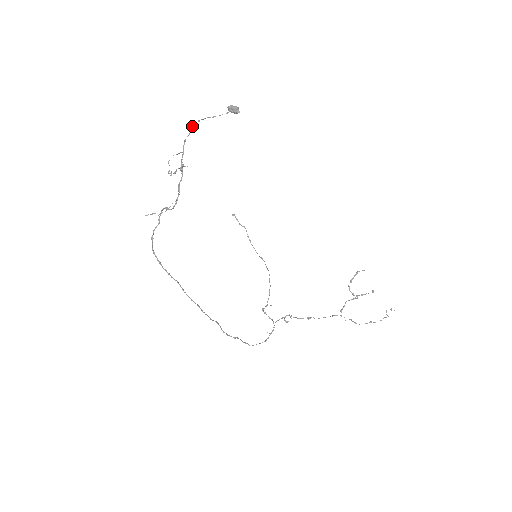
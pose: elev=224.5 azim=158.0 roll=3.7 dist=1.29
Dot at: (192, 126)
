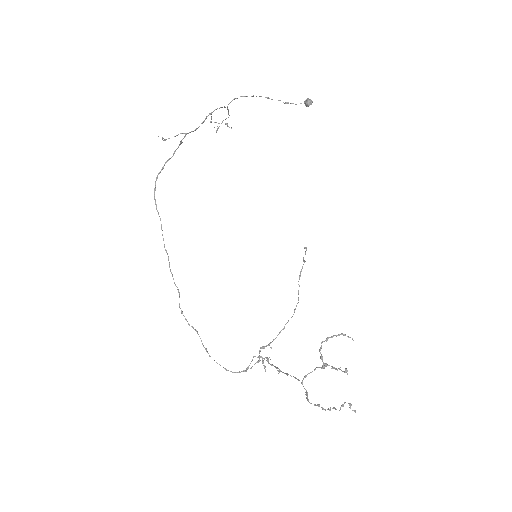
Dot at: occluded
